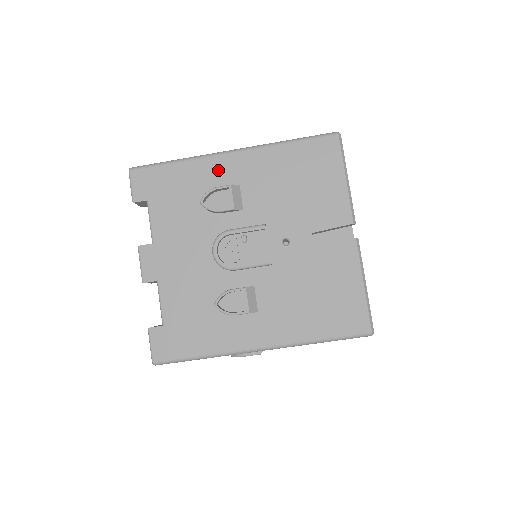
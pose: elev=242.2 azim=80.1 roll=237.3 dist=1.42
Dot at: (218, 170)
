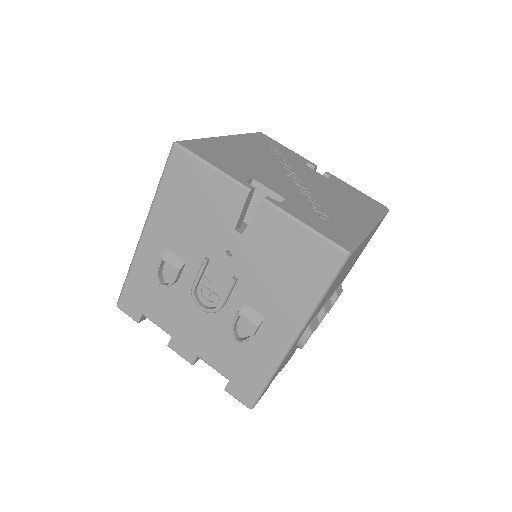
Dot at: (149, 254)
